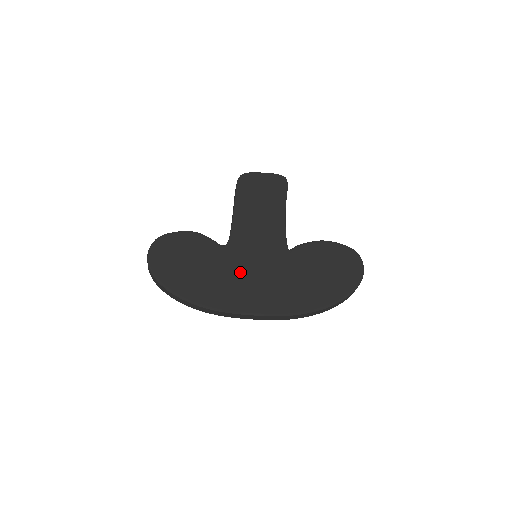
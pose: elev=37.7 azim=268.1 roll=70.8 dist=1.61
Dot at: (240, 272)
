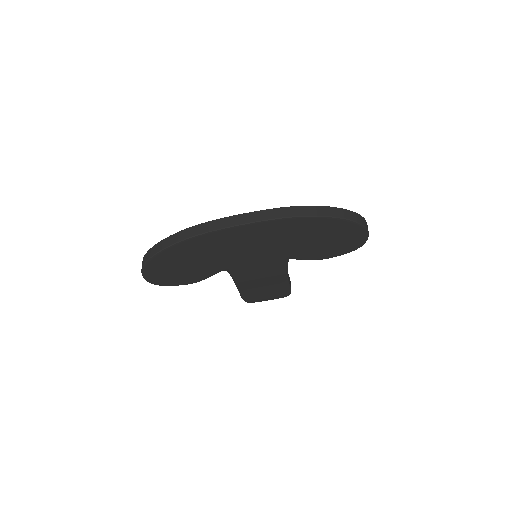
Dot at: occluded
